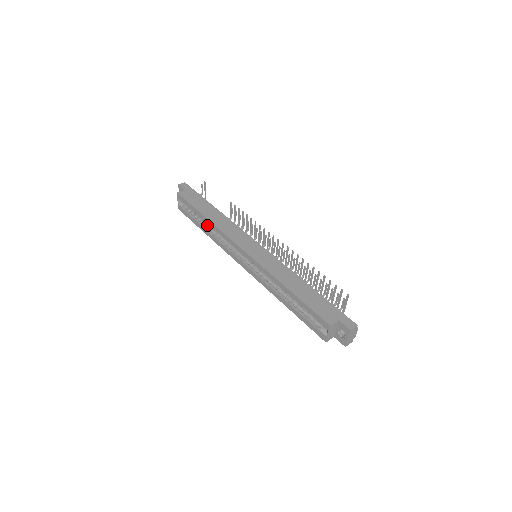
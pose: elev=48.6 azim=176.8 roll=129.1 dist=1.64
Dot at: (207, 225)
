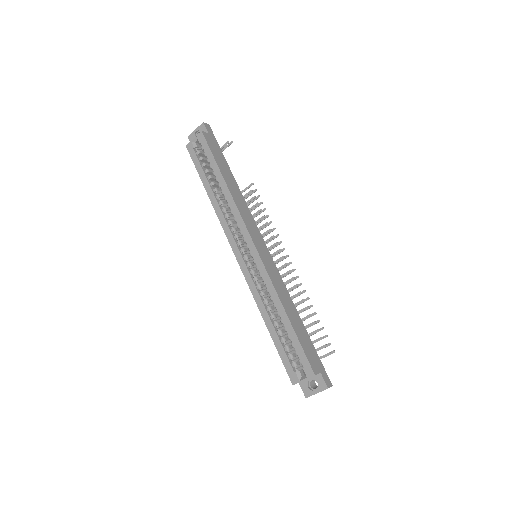
Dot at: (217, 188)
